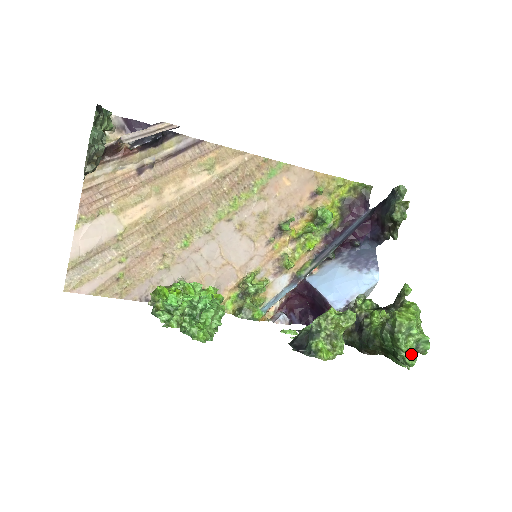
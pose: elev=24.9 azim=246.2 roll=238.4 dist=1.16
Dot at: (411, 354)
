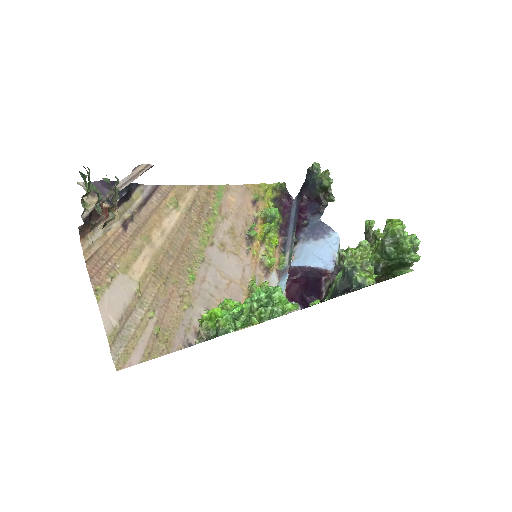
Dot at: (413, 252)
